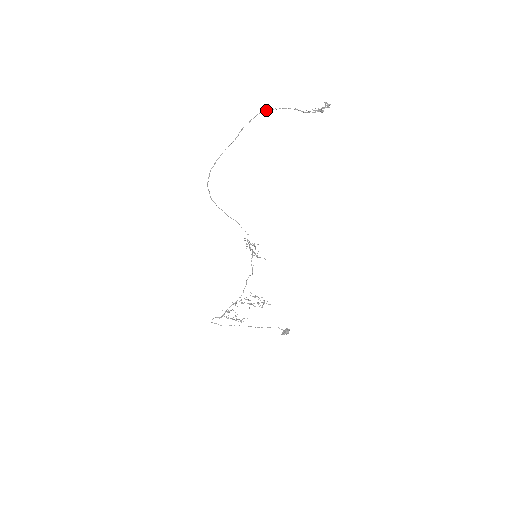
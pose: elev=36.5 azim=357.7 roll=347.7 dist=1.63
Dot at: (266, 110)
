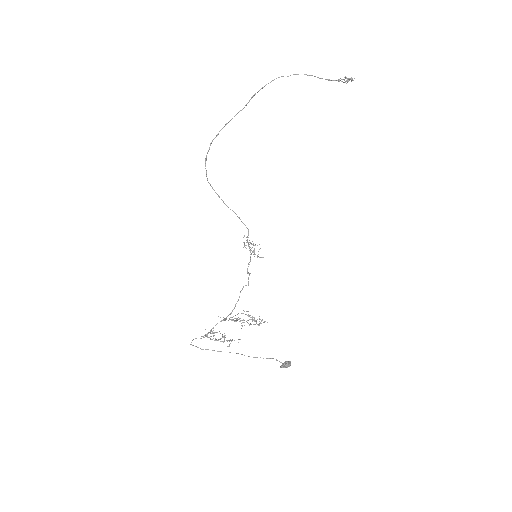
Dot at: (283, 76)
